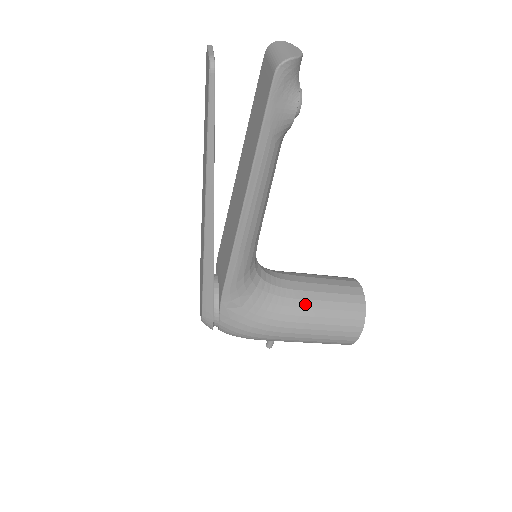
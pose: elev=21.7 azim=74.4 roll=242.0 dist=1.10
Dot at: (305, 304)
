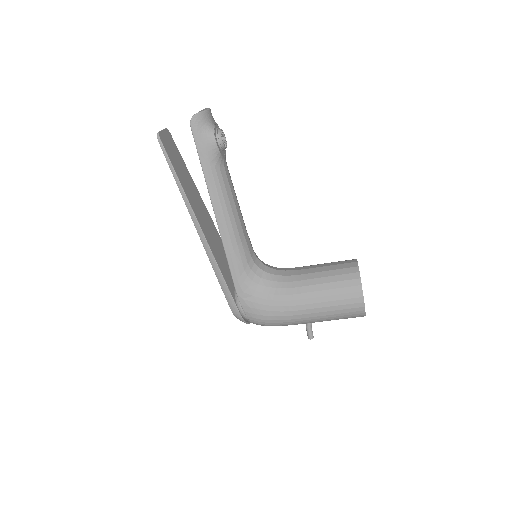
Dot at: (305, 283)
